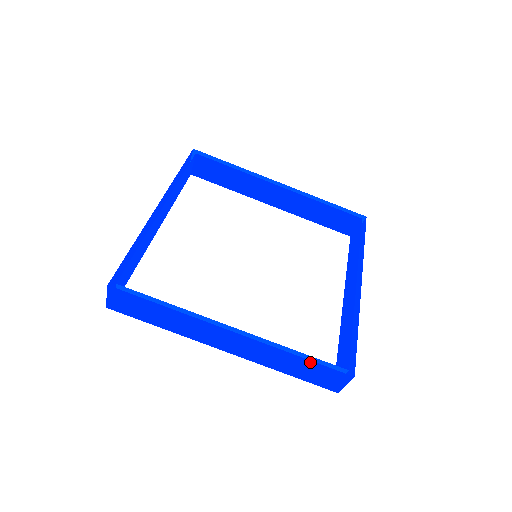
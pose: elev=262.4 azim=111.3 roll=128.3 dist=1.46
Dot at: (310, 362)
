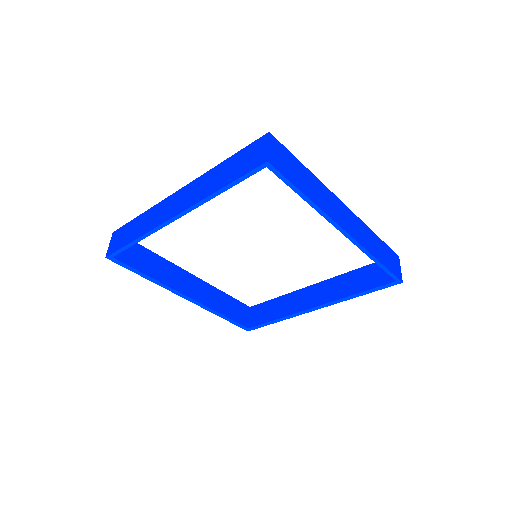
Dot at: (227, 319)
